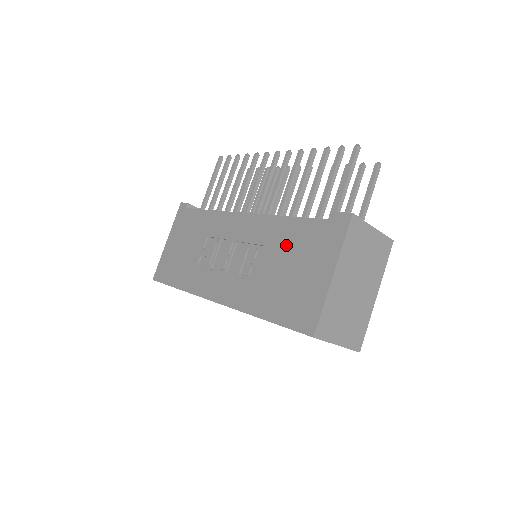
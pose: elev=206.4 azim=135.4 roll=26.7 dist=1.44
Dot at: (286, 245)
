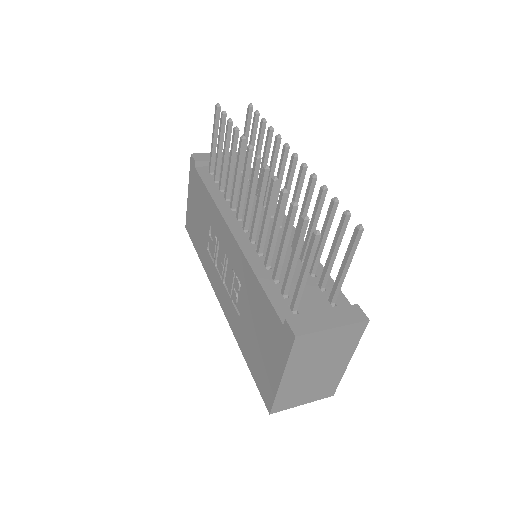
Dot at: (255, 308)
